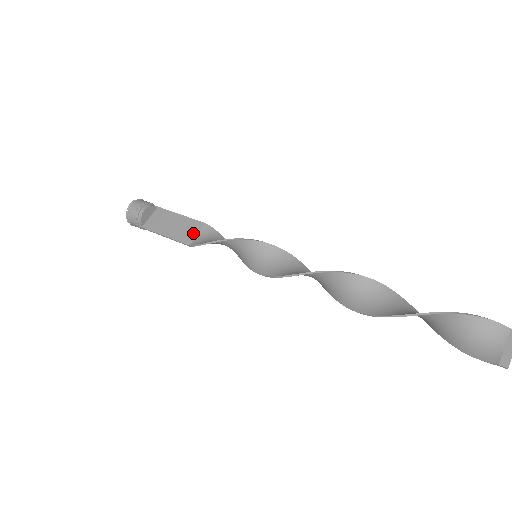
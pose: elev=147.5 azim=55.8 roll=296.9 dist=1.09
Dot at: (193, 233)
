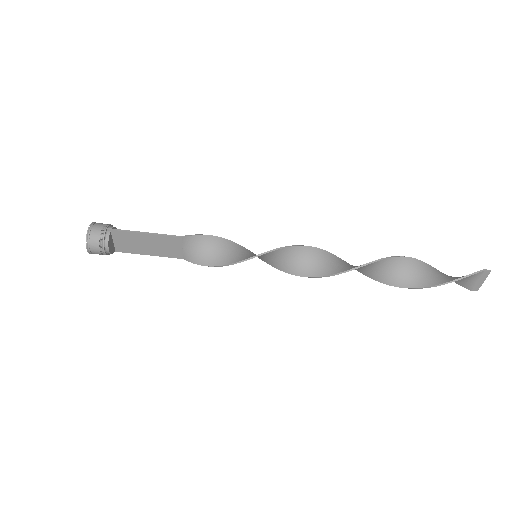
Dot at: (177, 249)
